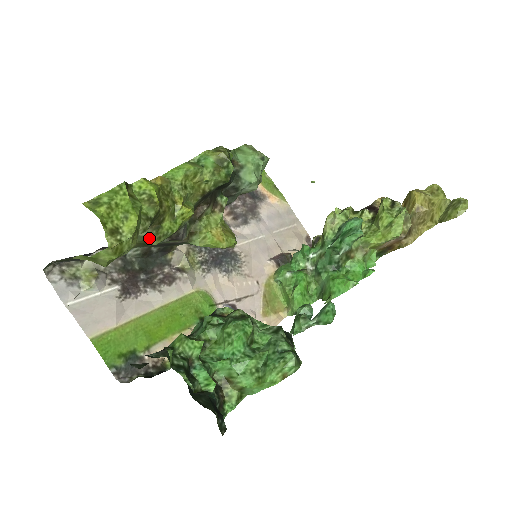
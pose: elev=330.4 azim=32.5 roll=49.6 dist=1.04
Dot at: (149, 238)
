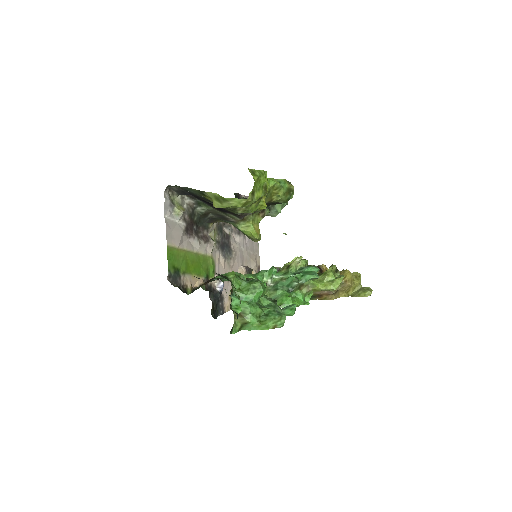
Dot at: occluded
